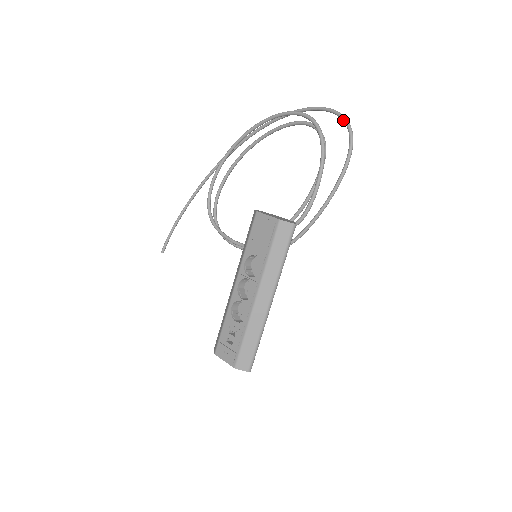
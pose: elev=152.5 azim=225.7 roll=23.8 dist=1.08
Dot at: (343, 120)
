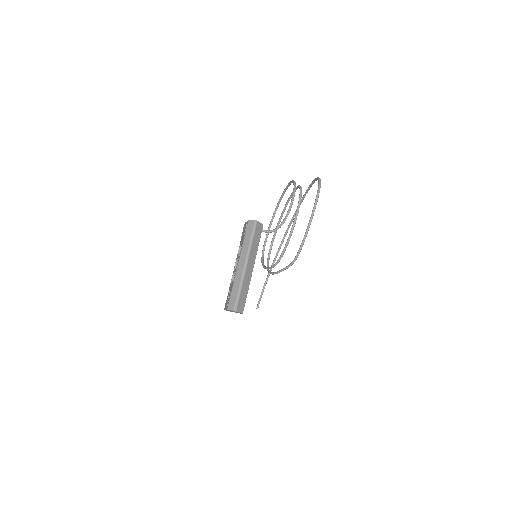
Dot at: occluded
